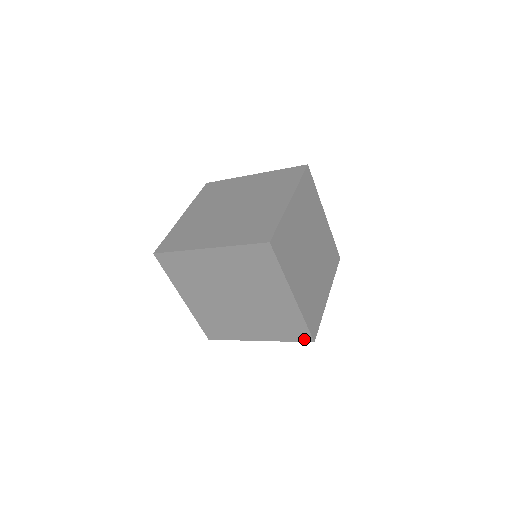
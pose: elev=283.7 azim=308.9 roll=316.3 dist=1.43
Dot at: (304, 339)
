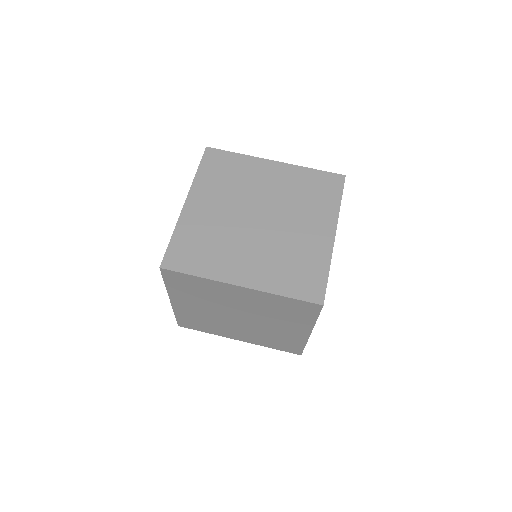
Dot at: (292, 352)
